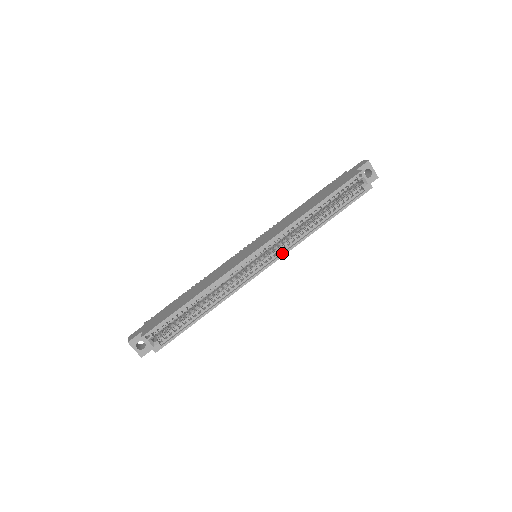
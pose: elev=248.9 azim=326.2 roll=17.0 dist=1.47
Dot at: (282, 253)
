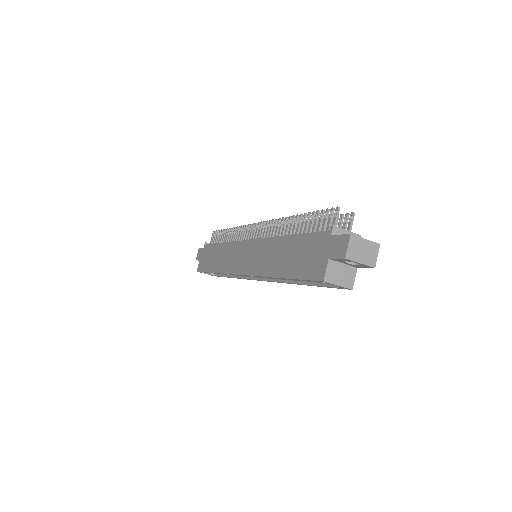
Dot at: (269, 280)
